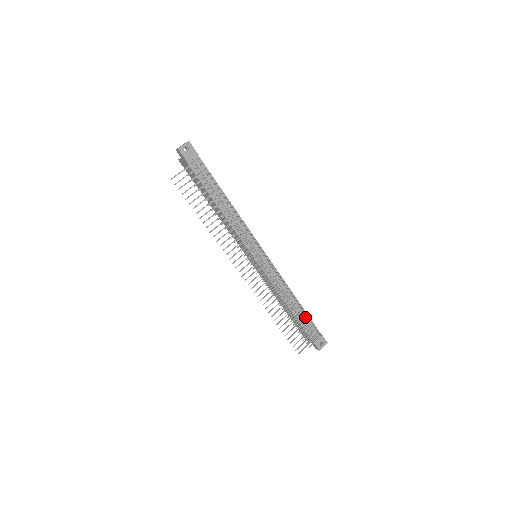
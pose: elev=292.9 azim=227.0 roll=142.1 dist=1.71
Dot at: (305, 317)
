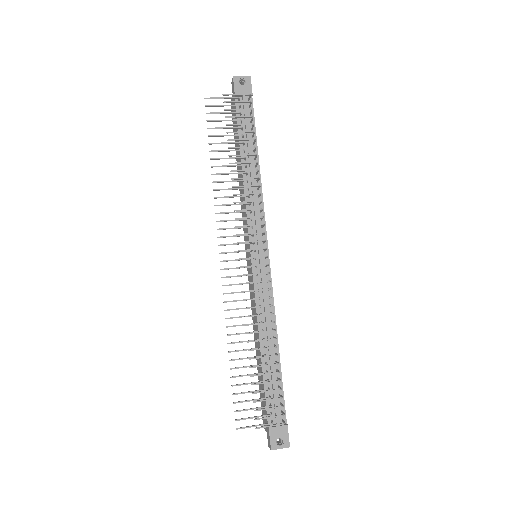
Dot at: (277, 382)
